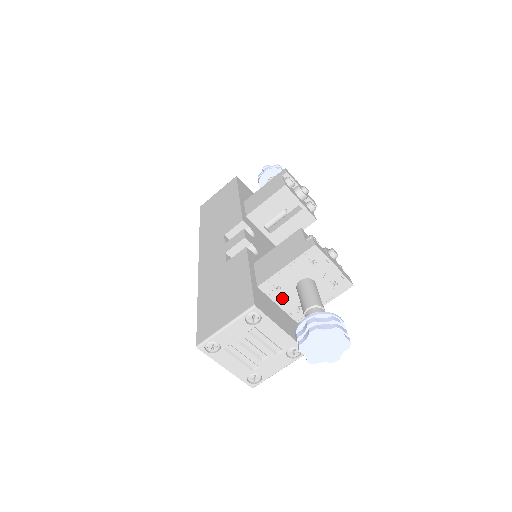
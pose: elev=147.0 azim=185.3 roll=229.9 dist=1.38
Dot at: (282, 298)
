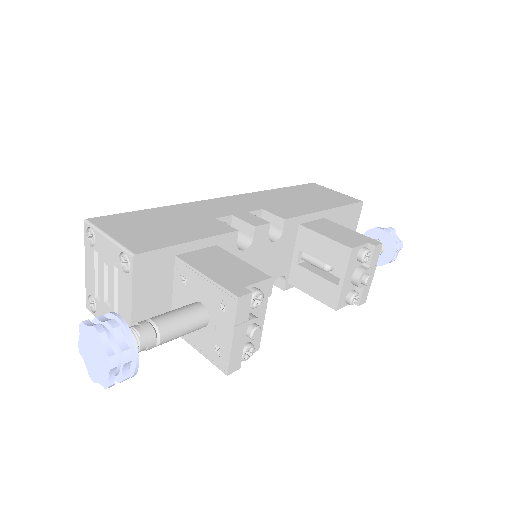
Dot at: (180, 293)
